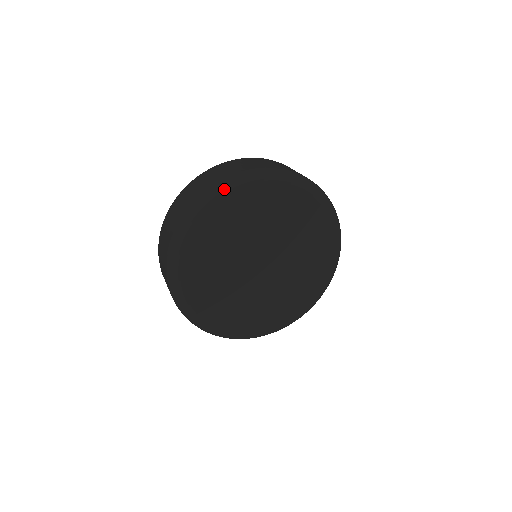
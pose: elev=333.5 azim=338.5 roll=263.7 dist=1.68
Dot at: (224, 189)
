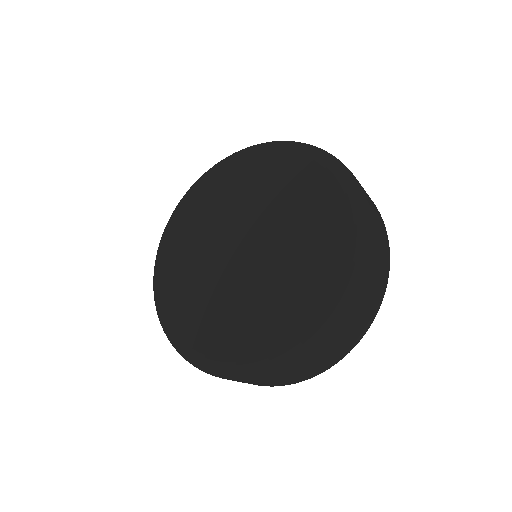
Dot at: (263, 144)
